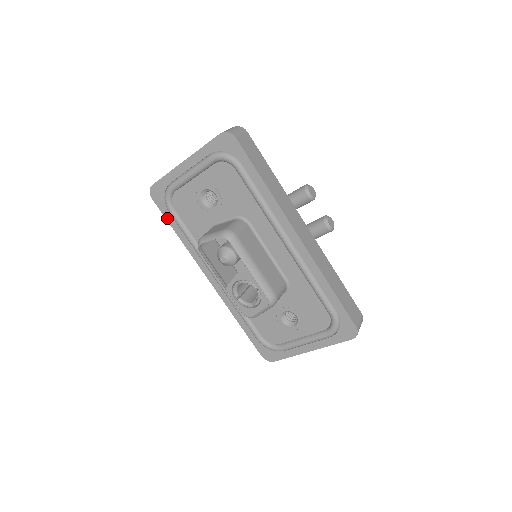
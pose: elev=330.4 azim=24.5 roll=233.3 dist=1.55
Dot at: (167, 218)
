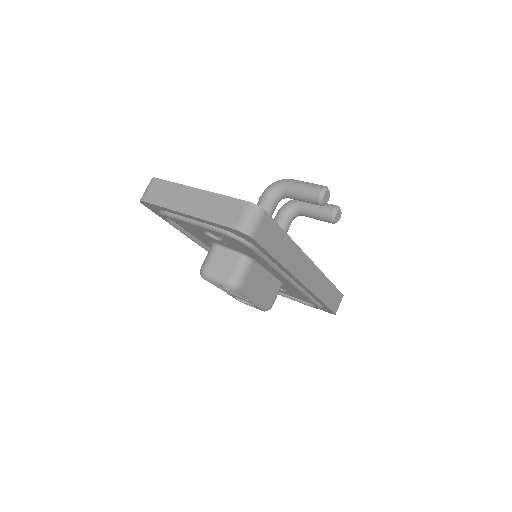
Dot at: (161, 217)
